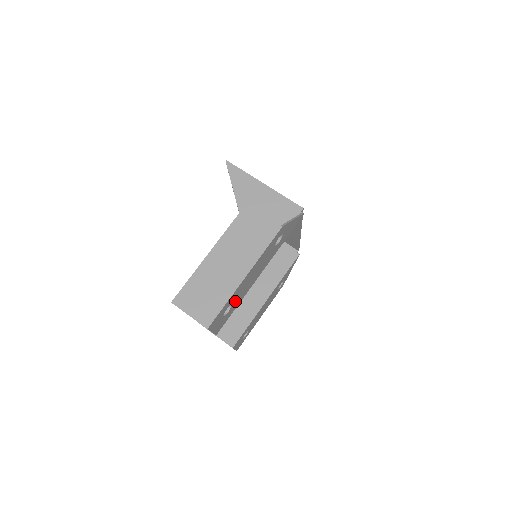
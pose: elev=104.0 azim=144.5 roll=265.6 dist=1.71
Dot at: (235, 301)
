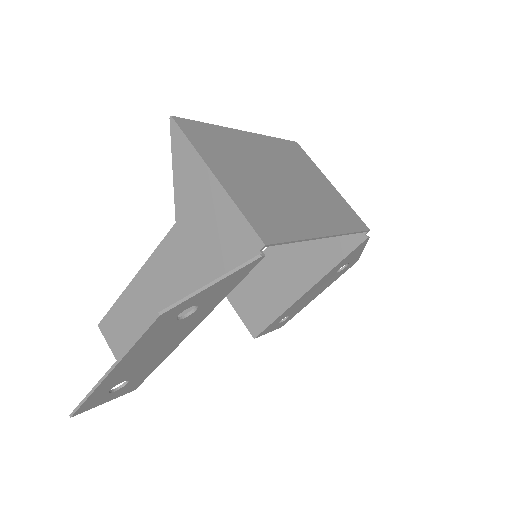
Dot at: (133, 374)
